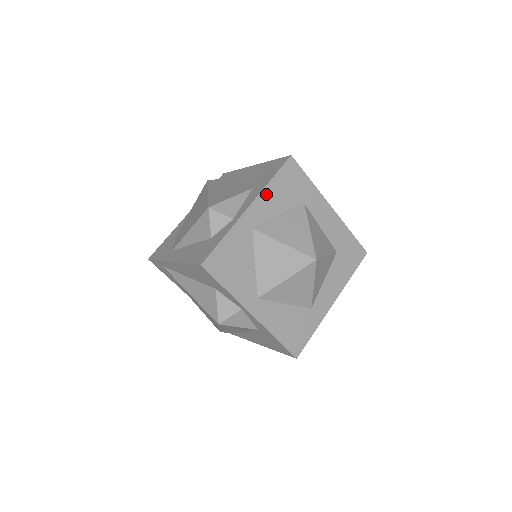
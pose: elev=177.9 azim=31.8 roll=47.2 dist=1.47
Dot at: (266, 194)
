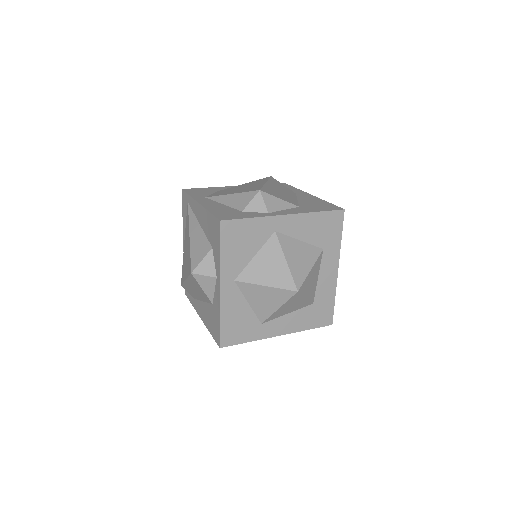
Dot at: (305, 218)
